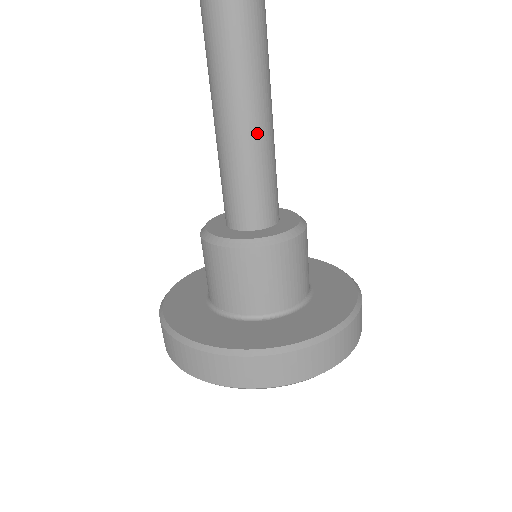
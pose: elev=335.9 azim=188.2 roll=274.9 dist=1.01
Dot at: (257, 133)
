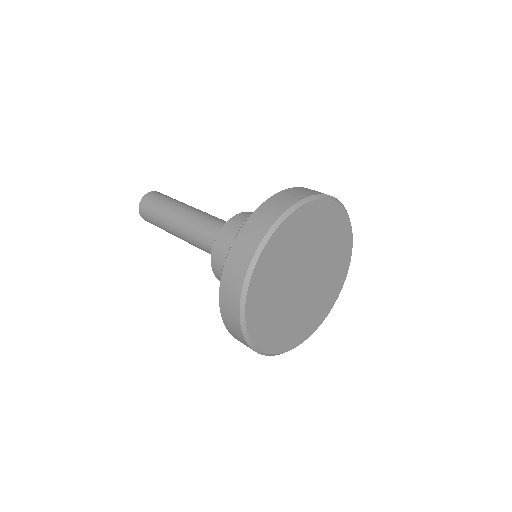
Dot at: (192, 215)
